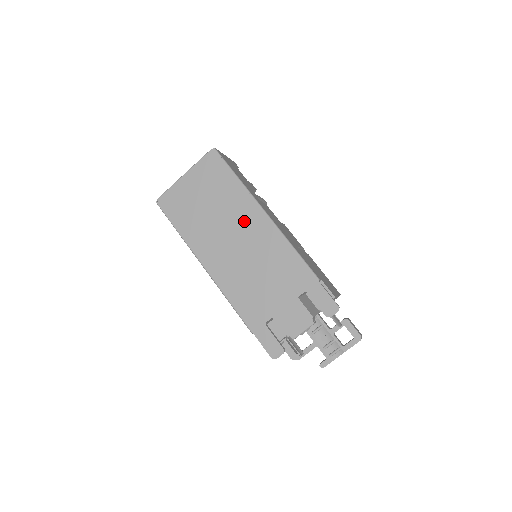
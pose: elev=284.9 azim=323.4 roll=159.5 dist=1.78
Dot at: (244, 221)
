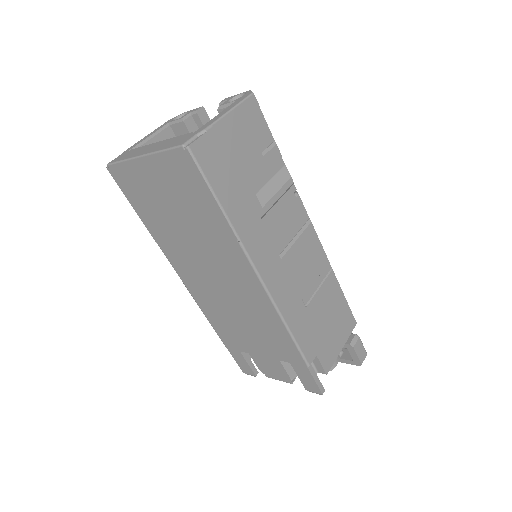
Dot at: (227, 265)
